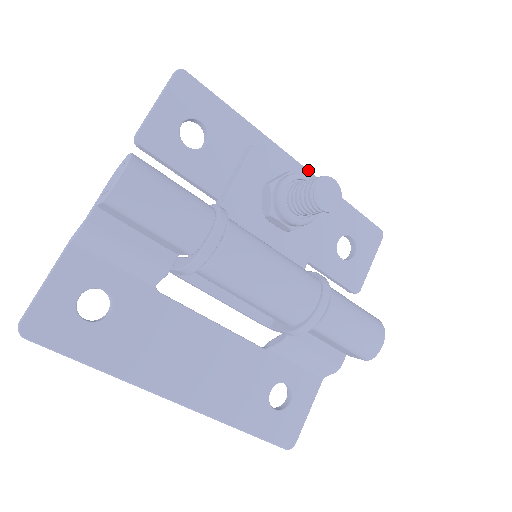
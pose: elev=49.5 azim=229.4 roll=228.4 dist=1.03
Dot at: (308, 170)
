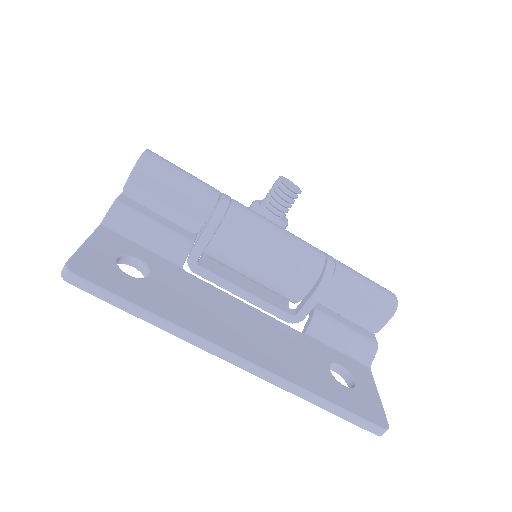
Dot at: occluded
